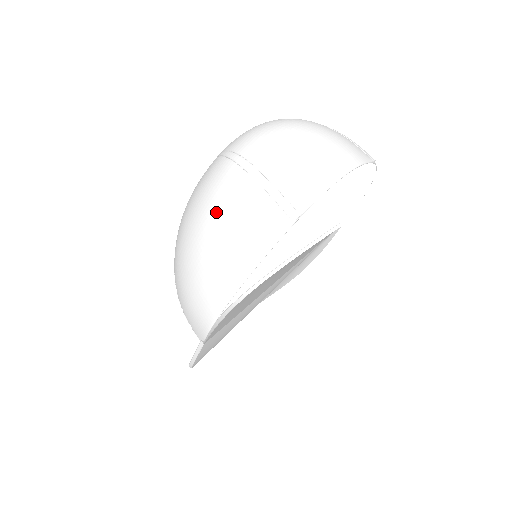
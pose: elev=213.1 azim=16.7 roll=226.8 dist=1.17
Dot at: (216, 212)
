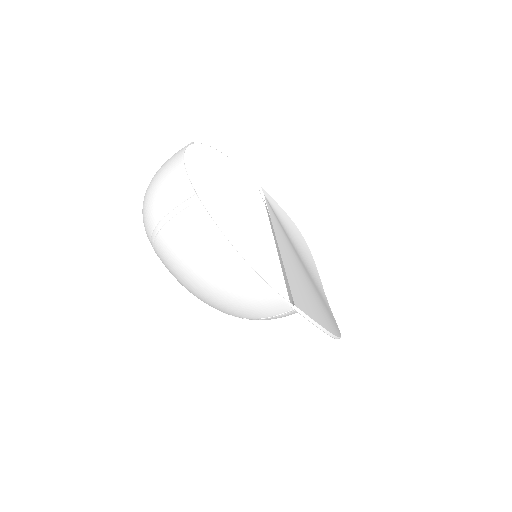
Dot at: (183, 259)
